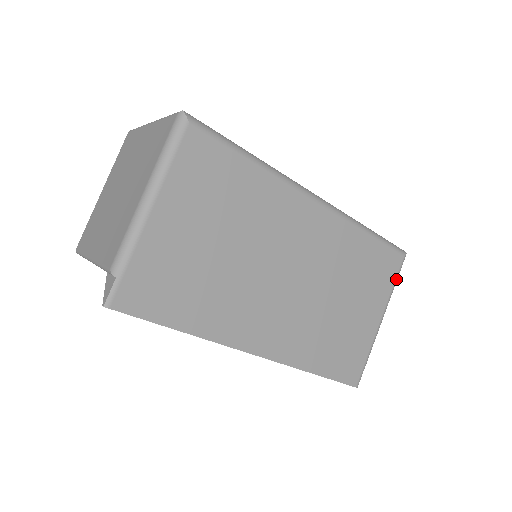
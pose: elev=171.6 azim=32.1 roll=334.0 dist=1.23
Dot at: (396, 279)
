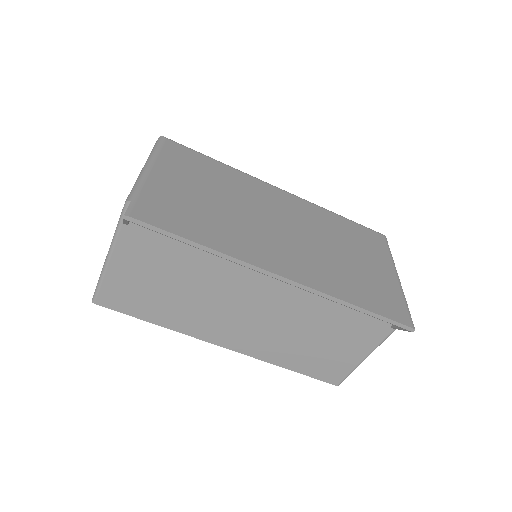
Dot at: (389, 249)
